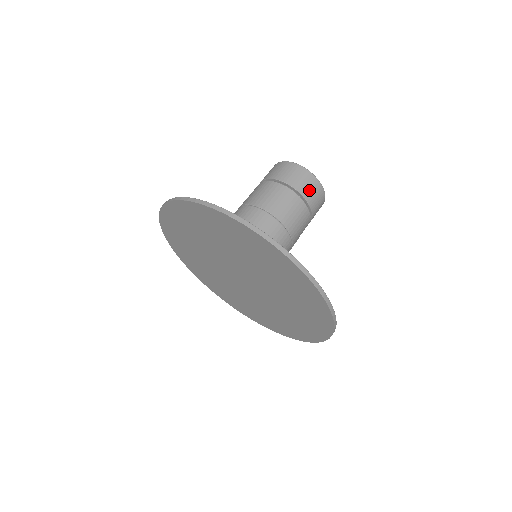
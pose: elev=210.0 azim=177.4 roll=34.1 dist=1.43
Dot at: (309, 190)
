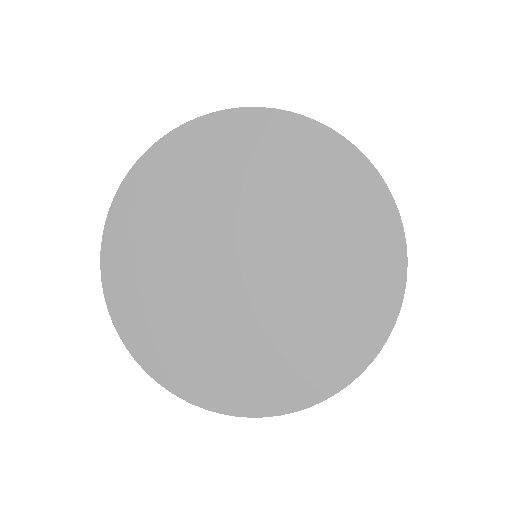
Dot at: occluded
